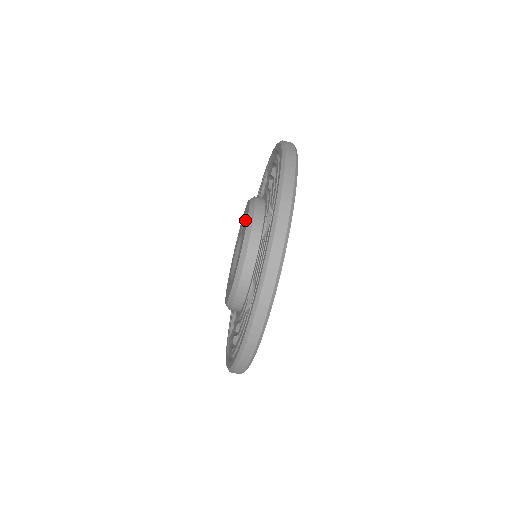
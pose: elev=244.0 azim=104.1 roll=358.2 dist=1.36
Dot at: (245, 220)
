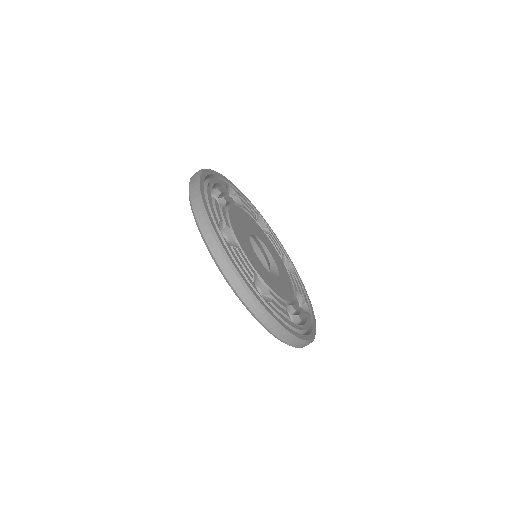
Dot at: occluded
